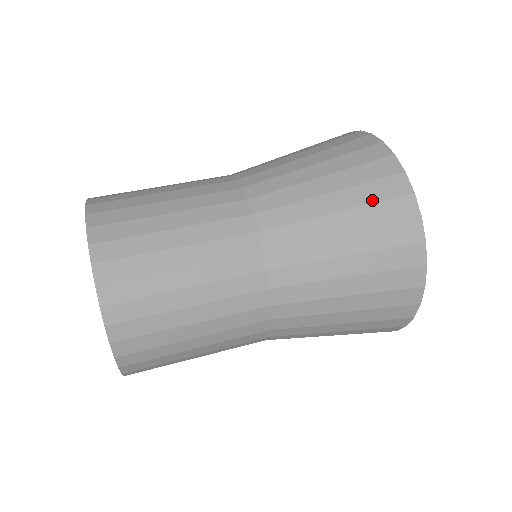
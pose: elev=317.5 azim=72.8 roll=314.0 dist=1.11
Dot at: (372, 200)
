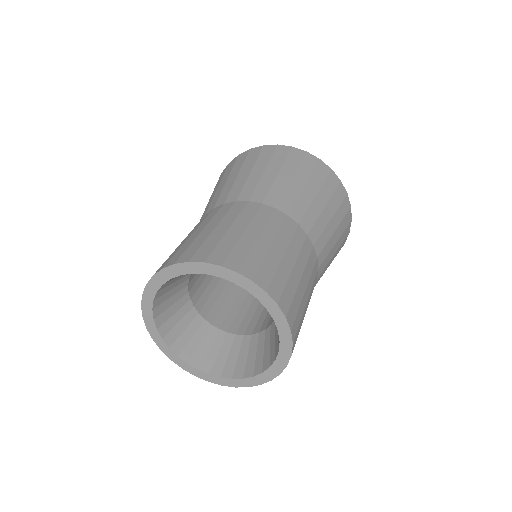
Dot at: (322, 181)
